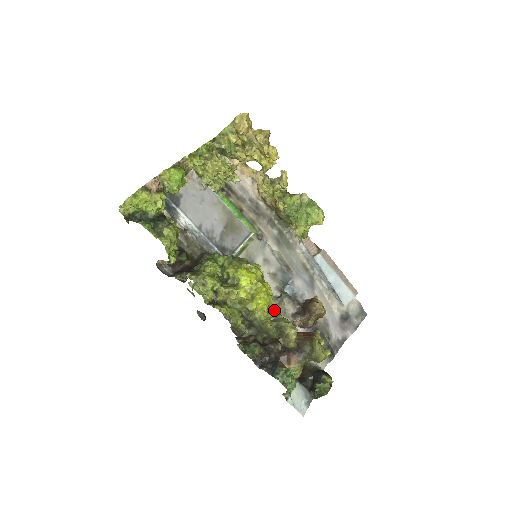
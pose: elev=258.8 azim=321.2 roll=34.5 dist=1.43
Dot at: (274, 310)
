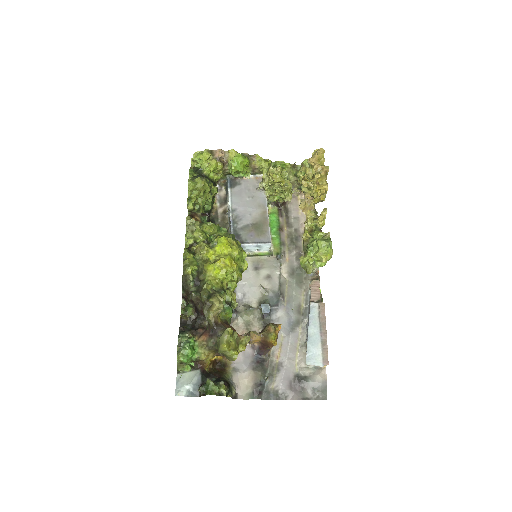
Dot at: (225, 289)
